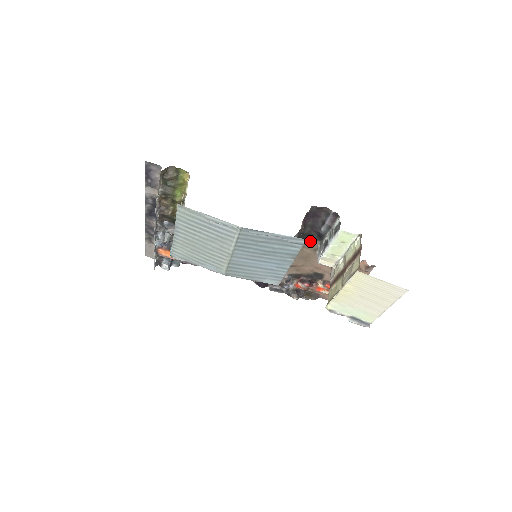
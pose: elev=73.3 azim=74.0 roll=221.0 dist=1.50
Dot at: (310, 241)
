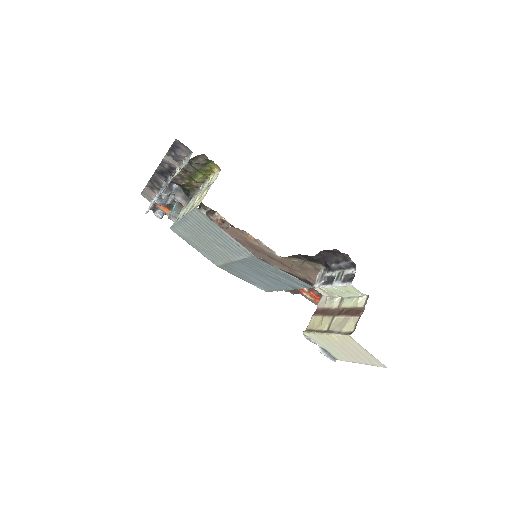
Dot at: (315, 262)
